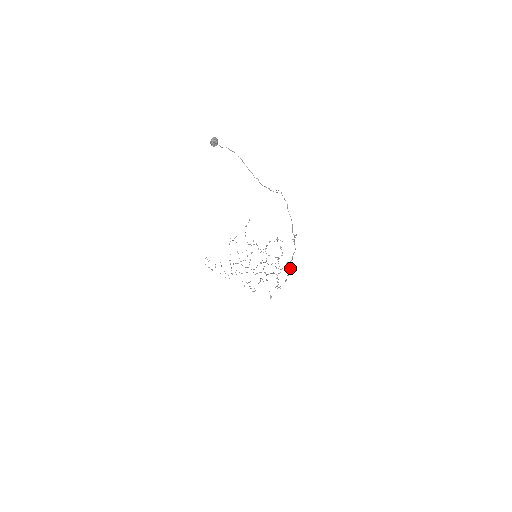
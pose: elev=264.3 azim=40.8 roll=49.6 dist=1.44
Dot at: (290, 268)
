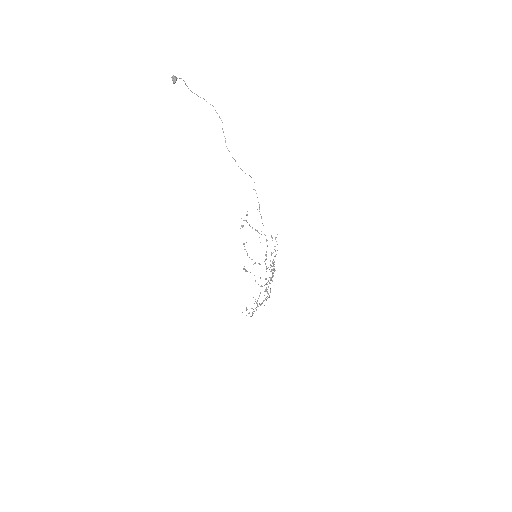
Dot at: (247, 214)
